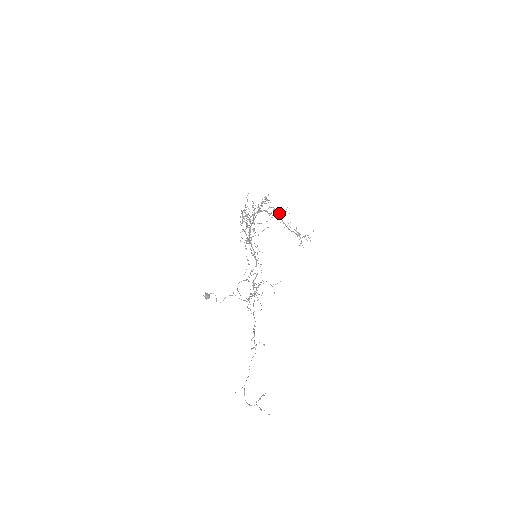
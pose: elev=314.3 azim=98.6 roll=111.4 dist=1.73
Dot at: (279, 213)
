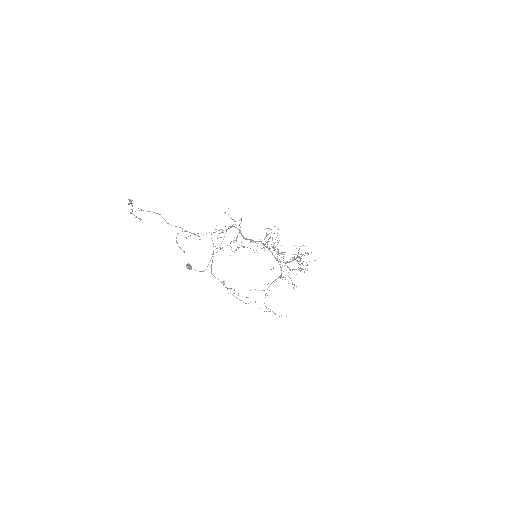
Dot at: occluded
